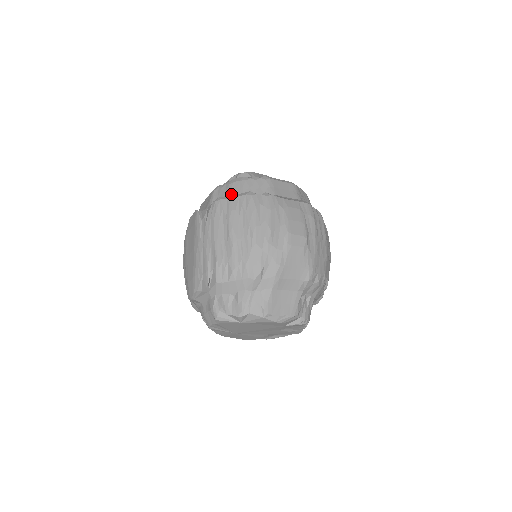
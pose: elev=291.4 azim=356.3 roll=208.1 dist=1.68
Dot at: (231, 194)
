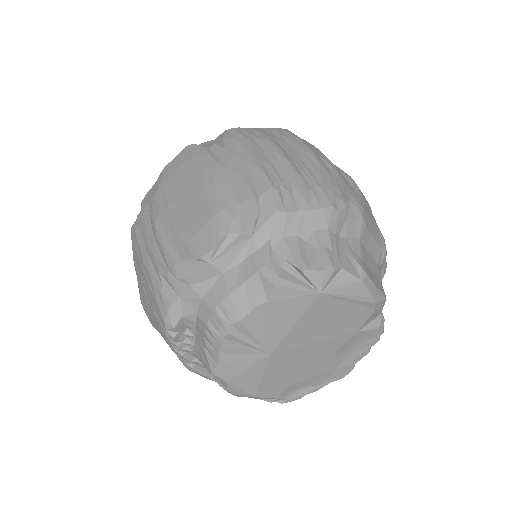
Dot at: occluded
